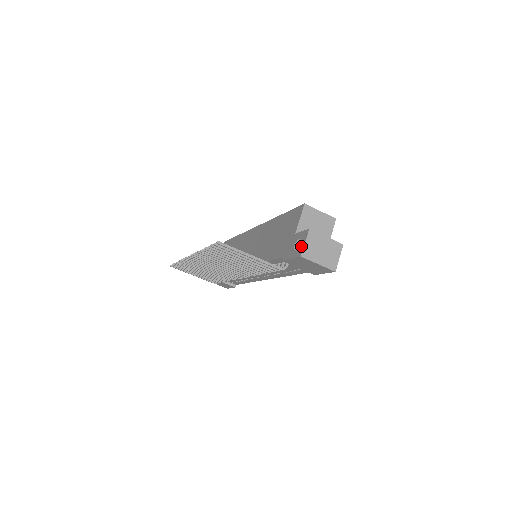
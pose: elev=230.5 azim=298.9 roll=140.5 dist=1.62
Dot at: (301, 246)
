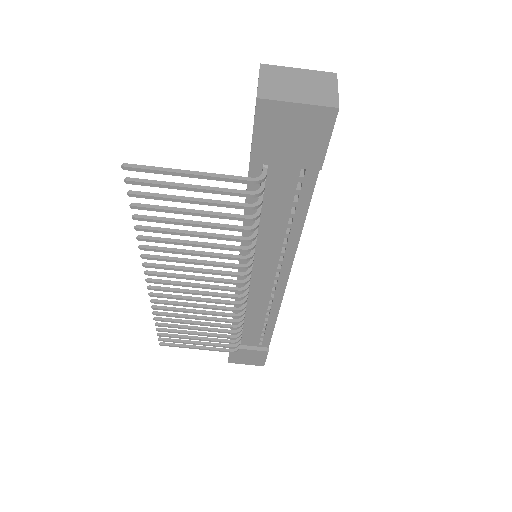
Dot at: occluded
